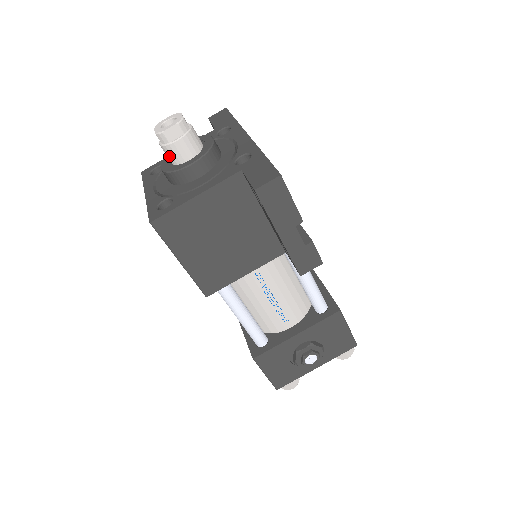
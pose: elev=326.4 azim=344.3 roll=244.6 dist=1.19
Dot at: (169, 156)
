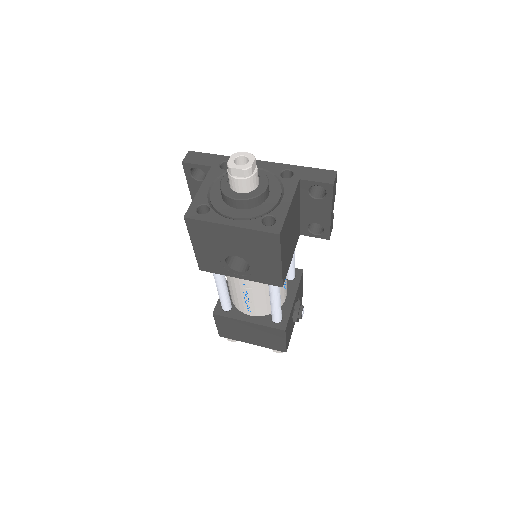
Dot at: (247, 186)
